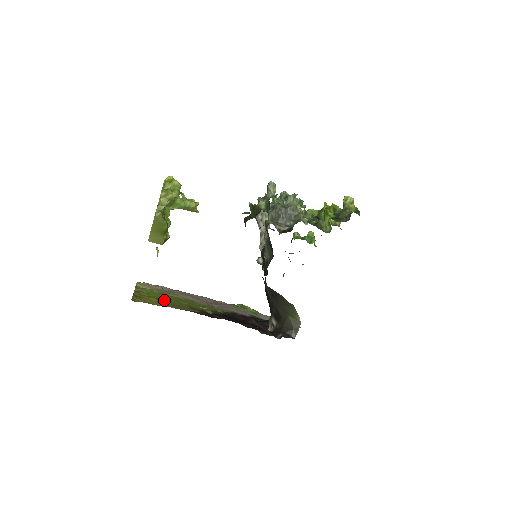
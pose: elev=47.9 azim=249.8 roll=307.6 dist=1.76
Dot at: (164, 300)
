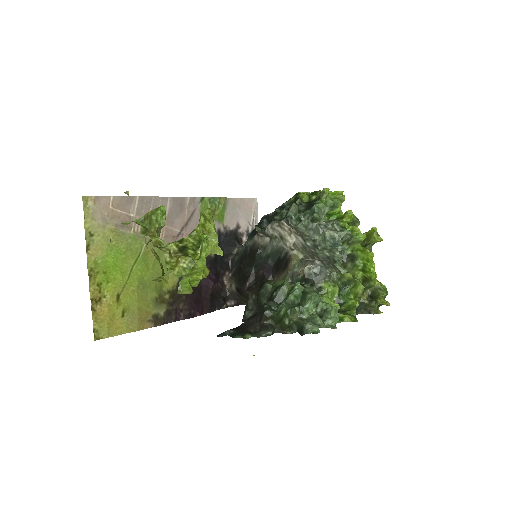
Dot at: (127, 292)
